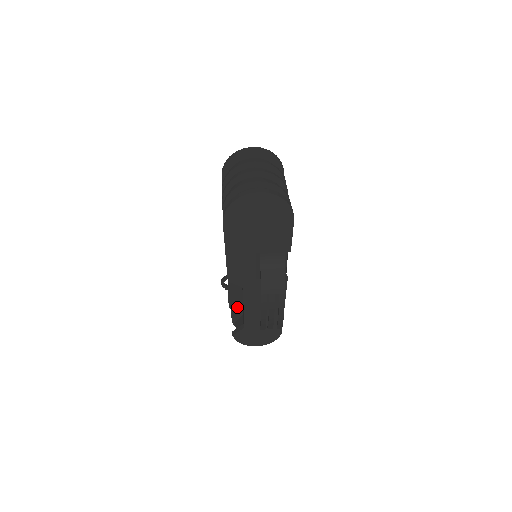
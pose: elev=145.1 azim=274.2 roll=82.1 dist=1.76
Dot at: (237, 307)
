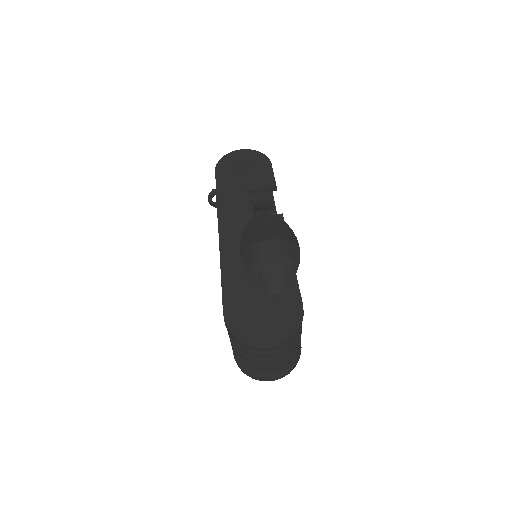
Dot at: occluded
